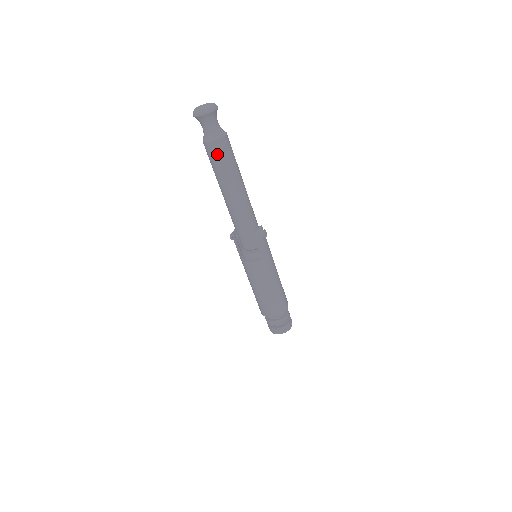
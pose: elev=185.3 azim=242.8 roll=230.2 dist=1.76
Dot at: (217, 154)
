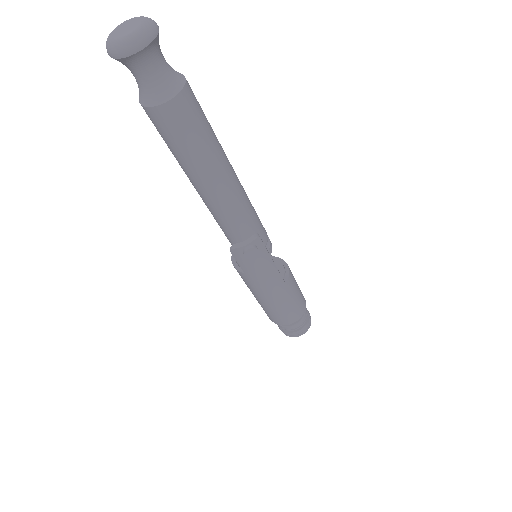
Dot at: (156, 126)
